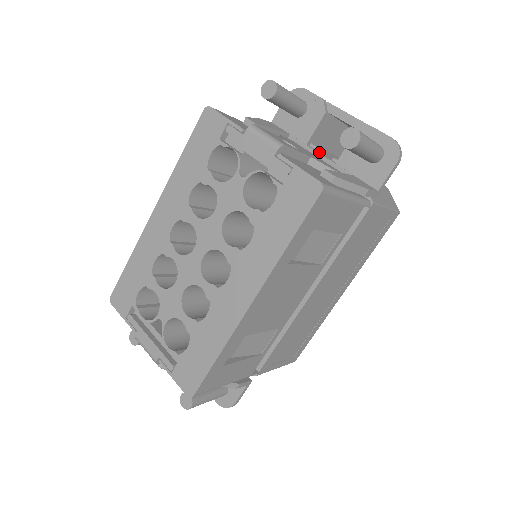
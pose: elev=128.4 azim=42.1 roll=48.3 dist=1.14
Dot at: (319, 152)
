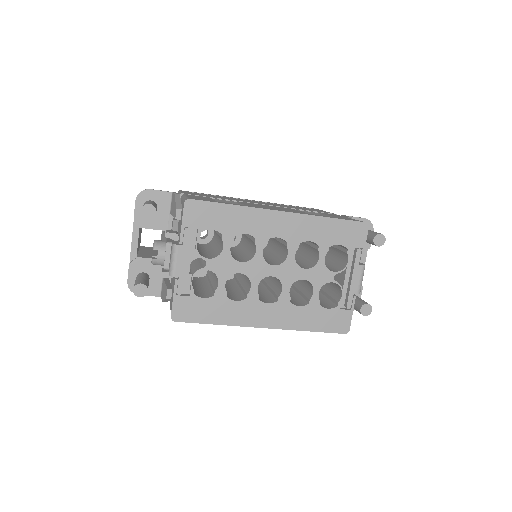
Dot at: occluded
